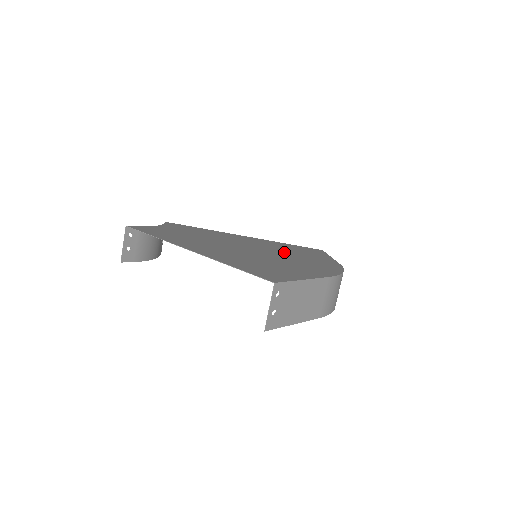
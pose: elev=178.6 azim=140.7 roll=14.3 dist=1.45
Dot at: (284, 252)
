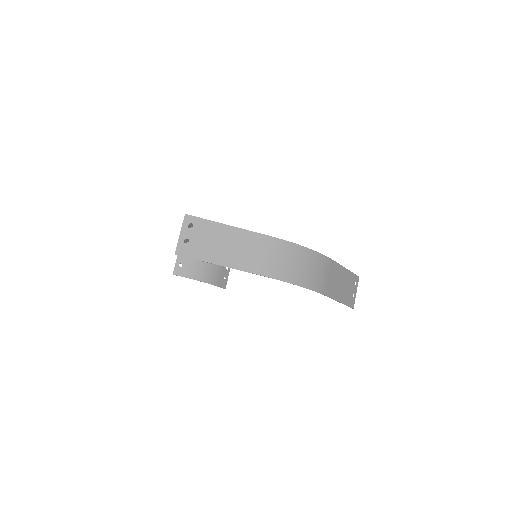
Dot at: occluded
